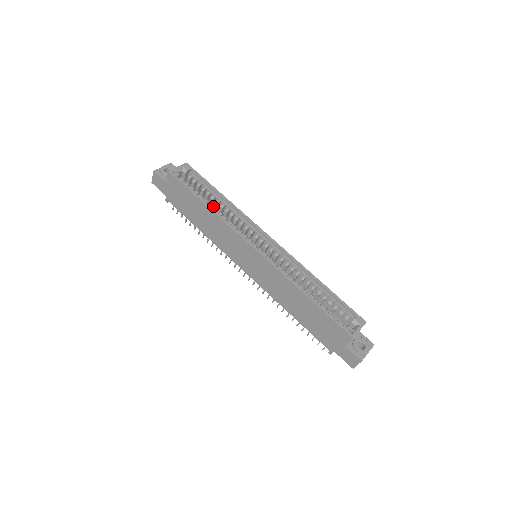
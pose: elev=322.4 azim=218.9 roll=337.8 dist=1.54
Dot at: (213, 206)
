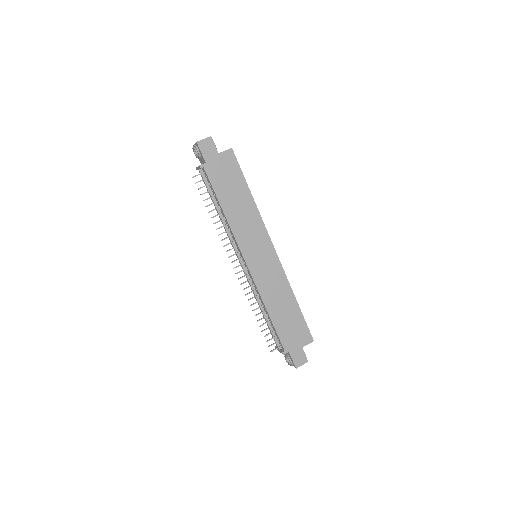
Dot at: occluded
